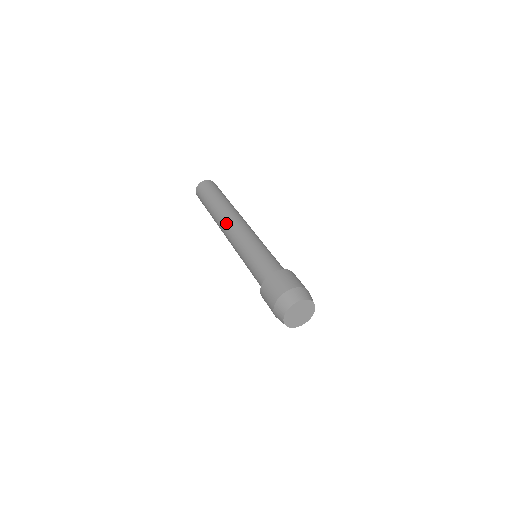
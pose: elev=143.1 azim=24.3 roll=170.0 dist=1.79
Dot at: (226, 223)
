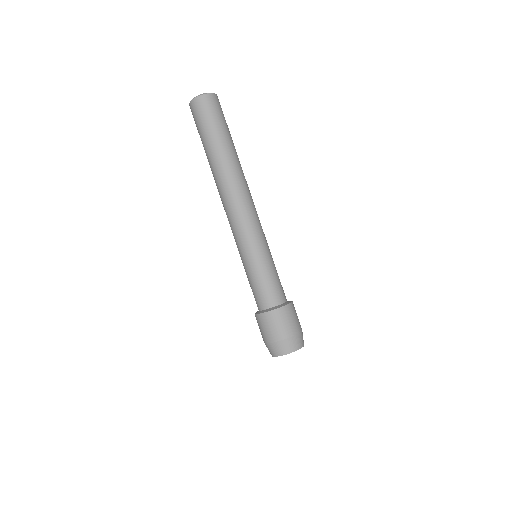
Dot at: (236, 196)
